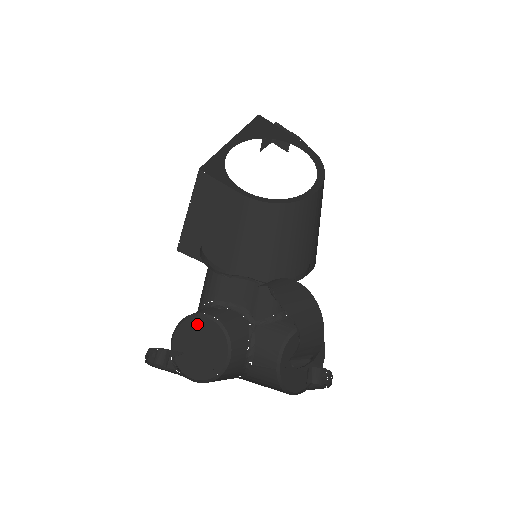
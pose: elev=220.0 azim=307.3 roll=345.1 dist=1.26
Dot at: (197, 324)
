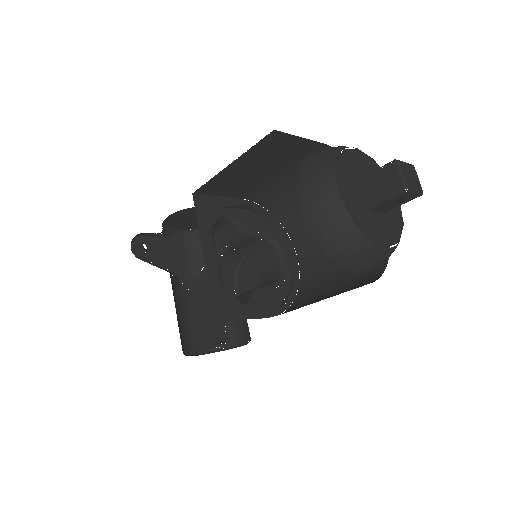
Dot at: occluded
